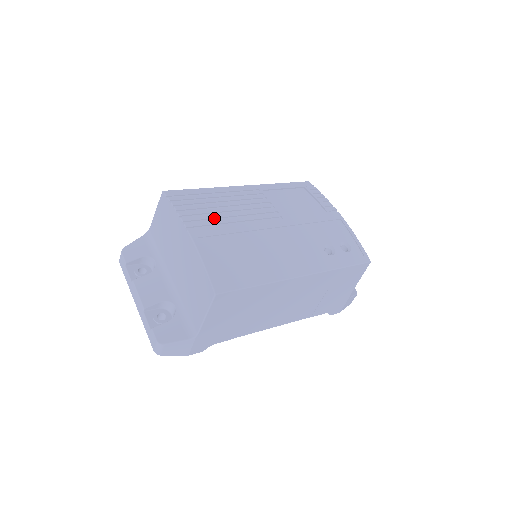
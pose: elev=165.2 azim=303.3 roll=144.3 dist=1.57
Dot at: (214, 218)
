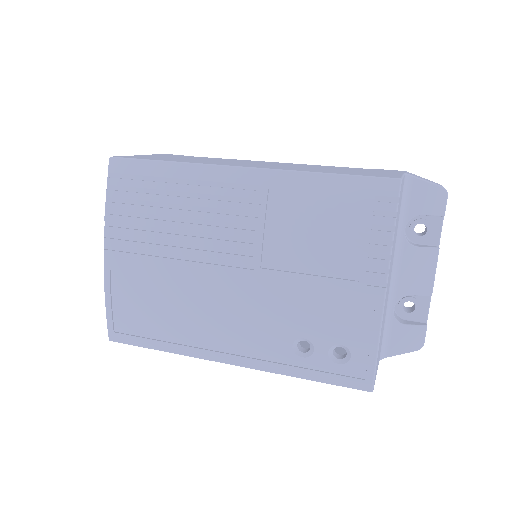
Dot at: (147, 237)
